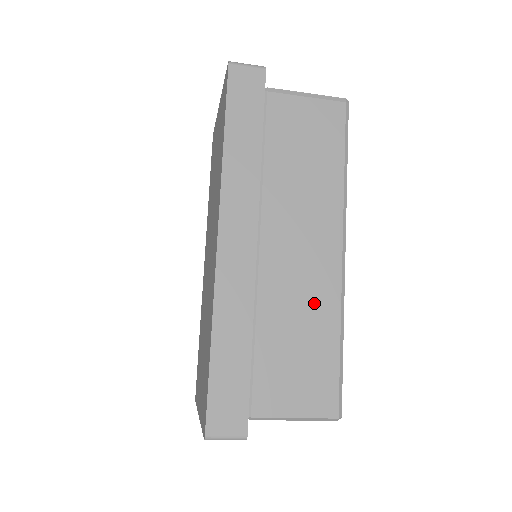
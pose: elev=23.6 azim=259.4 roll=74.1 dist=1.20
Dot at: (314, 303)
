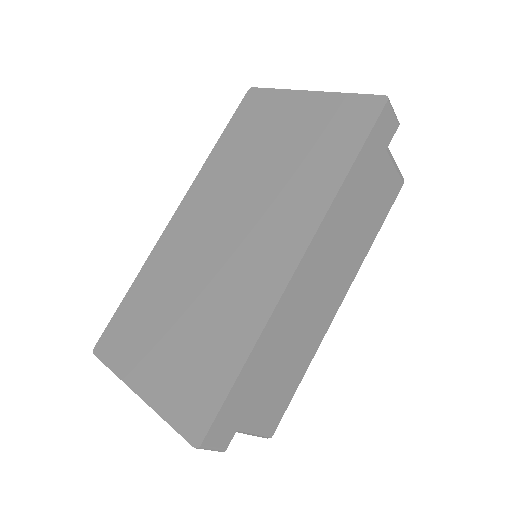
Dot at: (308, 340)
